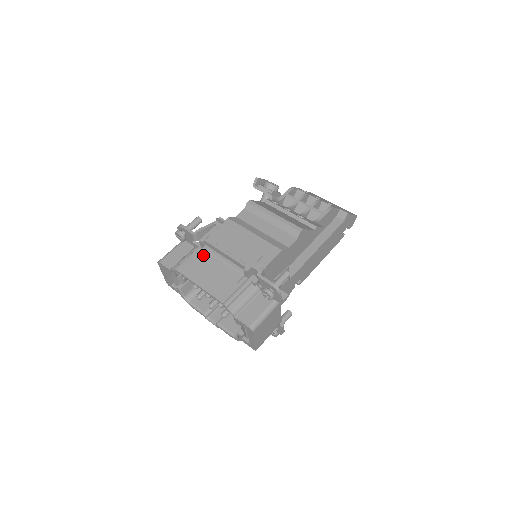
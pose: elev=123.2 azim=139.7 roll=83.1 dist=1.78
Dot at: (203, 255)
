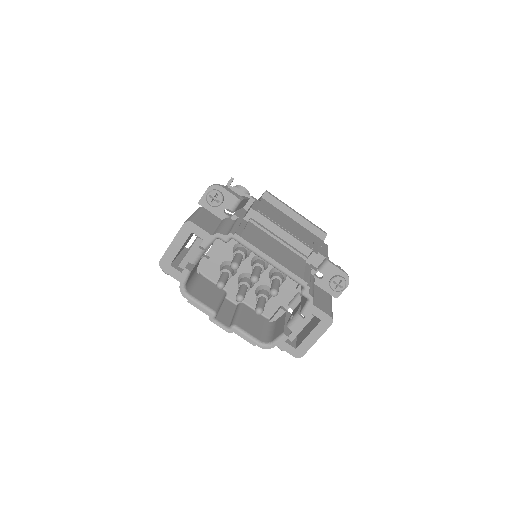
Dot at: (254, 227)
